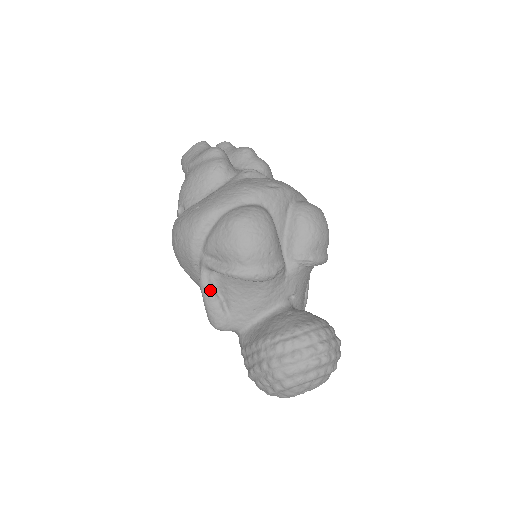
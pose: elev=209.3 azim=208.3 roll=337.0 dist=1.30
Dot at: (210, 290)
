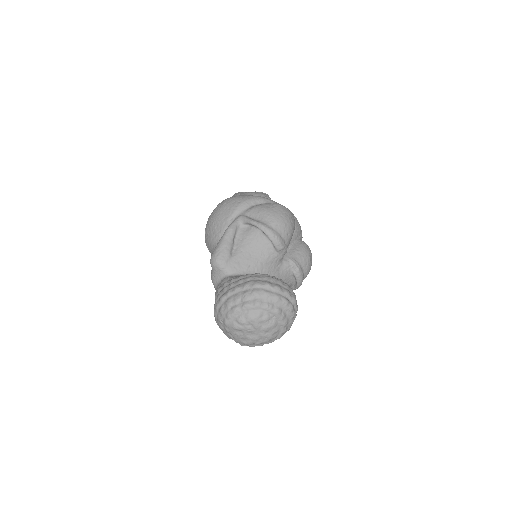
Dot at: (233, 234)
